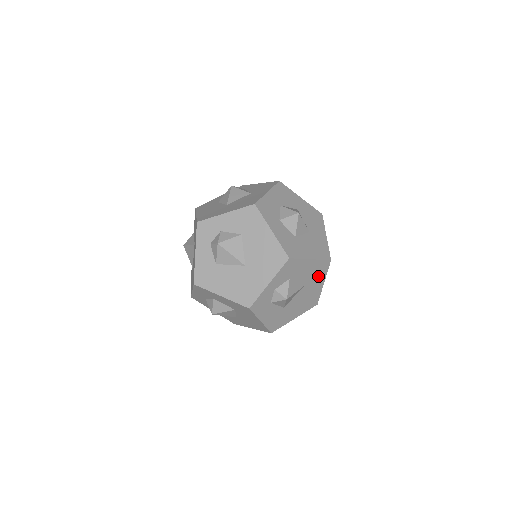
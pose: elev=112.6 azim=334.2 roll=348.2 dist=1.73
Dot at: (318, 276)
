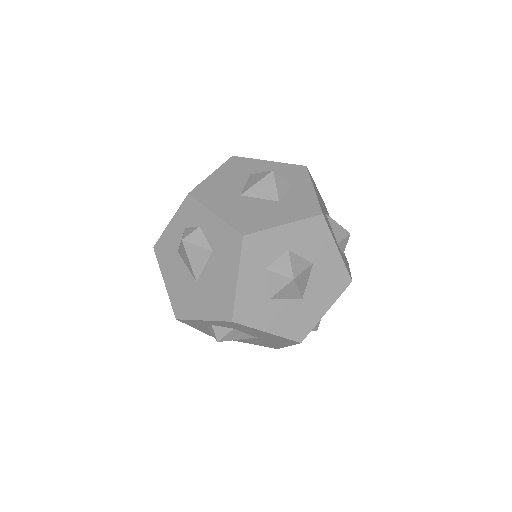
Dot at: (280, 341)
